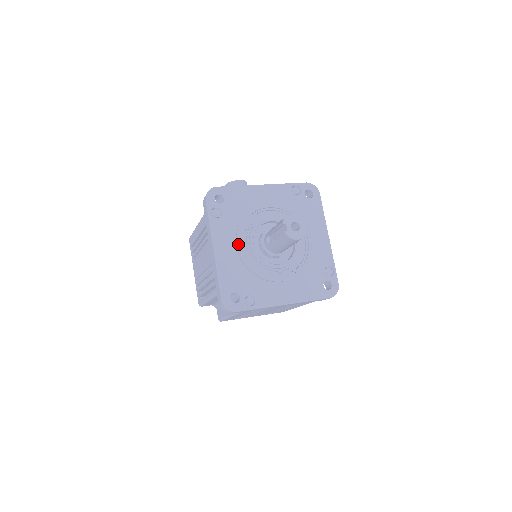
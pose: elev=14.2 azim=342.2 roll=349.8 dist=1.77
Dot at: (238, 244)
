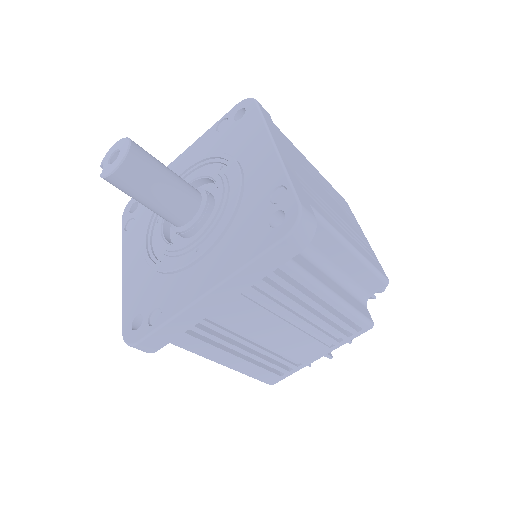
Dot at: (143, 245)
